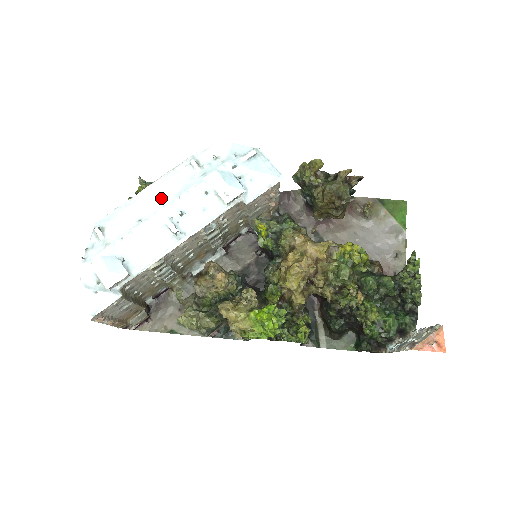
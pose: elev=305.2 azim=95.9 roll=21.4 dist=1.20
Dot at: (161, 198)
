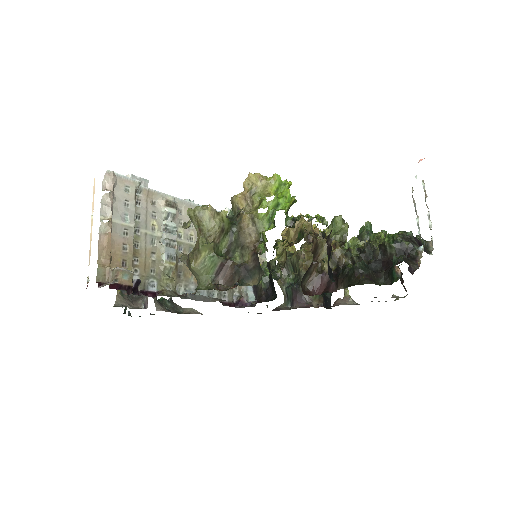
Dot at: occluded
